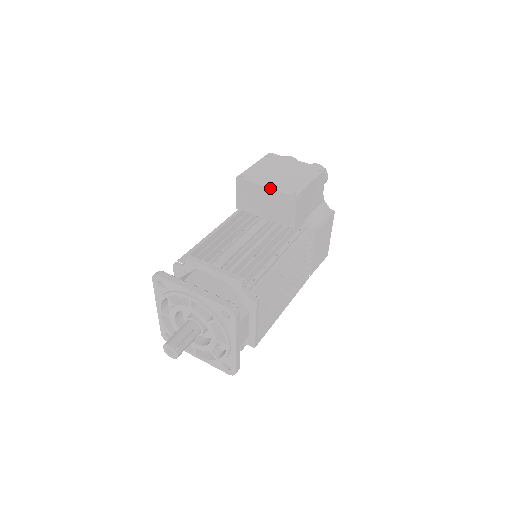
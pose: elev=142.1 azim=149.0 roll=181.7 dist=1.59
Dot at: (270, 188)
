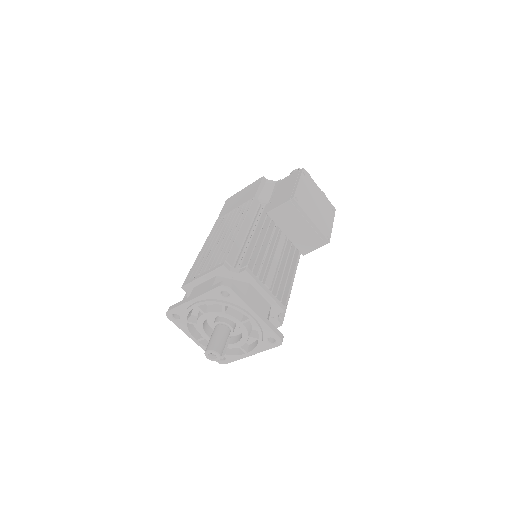
Dot at: (315, 224)
